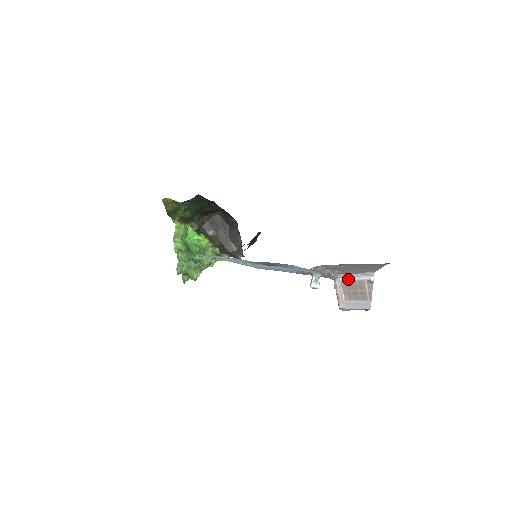
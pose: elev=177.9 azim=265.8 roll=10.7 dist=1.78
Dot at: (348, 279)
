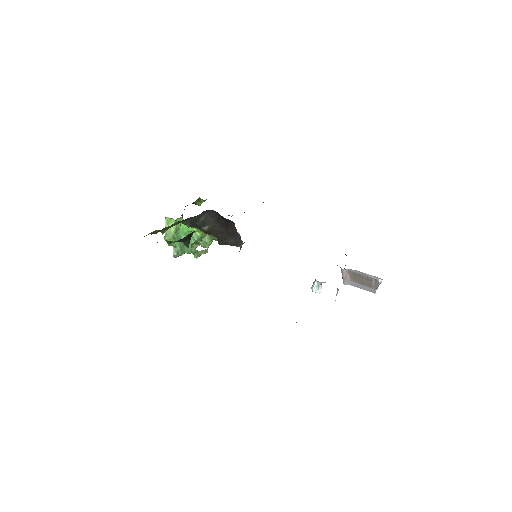
Dot at: (355, 272)
